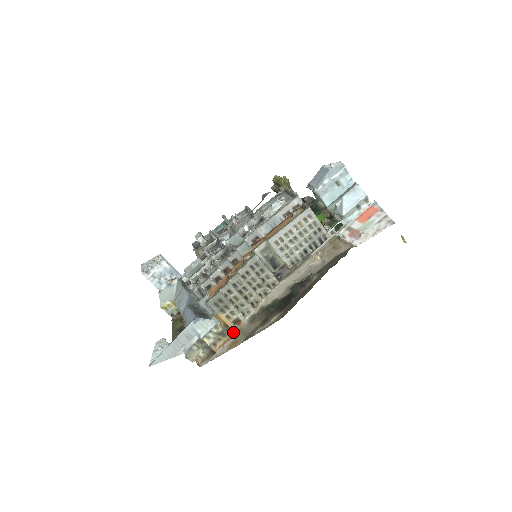
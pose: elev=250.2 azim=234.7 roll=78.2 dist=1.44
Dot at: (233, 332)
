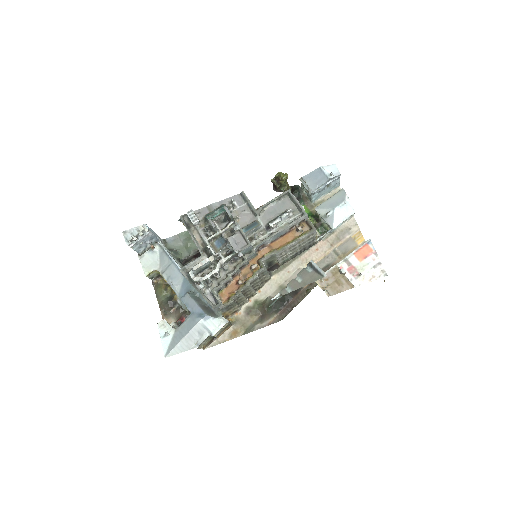
Dot at: (231, 321)
